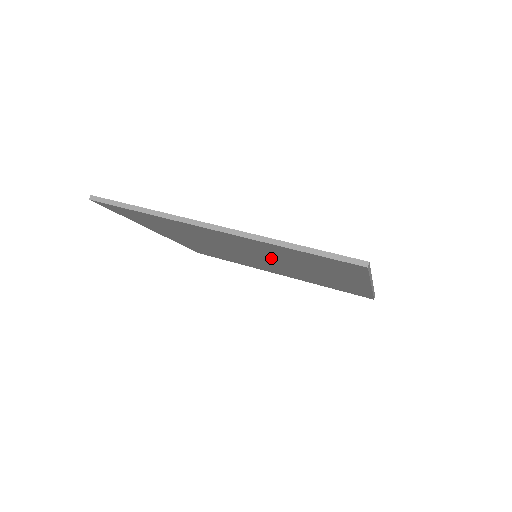
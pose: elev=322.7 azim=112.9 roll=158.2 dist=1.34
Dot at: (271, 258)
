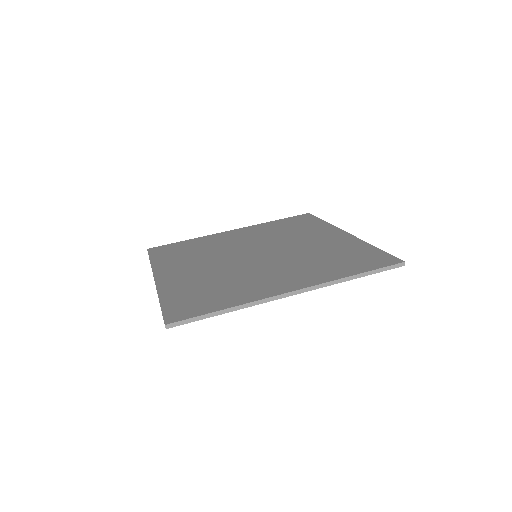
Dot at: occluded
